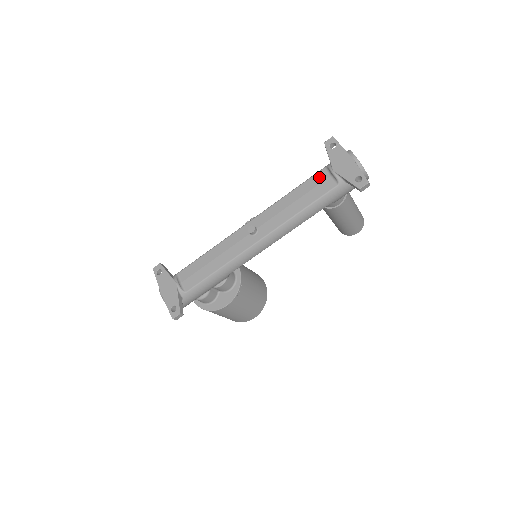
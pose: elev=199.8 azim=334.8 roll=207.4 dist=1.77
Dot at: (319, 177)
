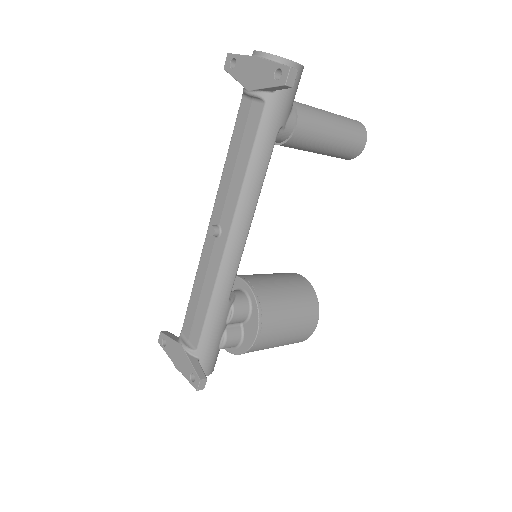
Dot at: (242, 112)
